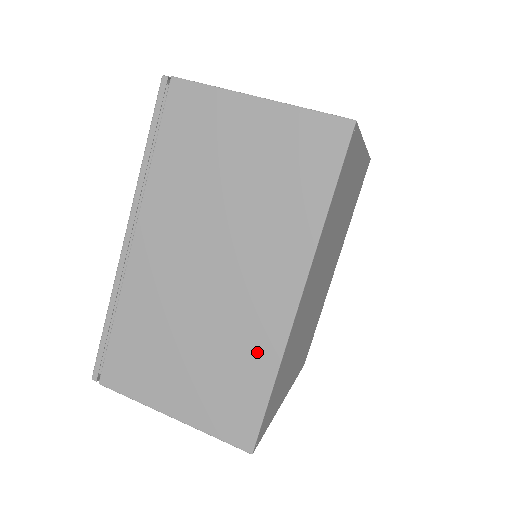
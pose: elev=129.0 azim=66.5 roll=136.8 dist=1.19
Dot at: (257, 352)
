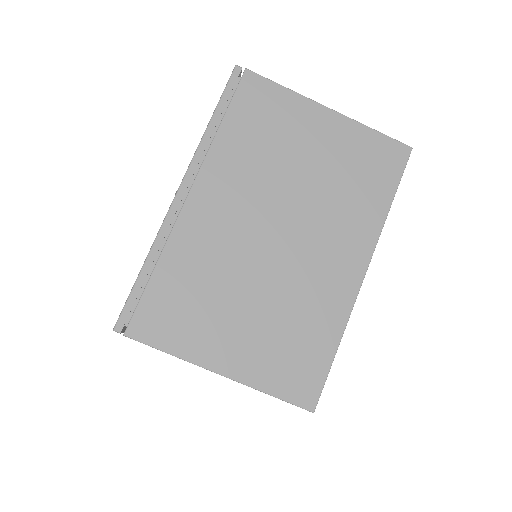
Dot at: occluded
